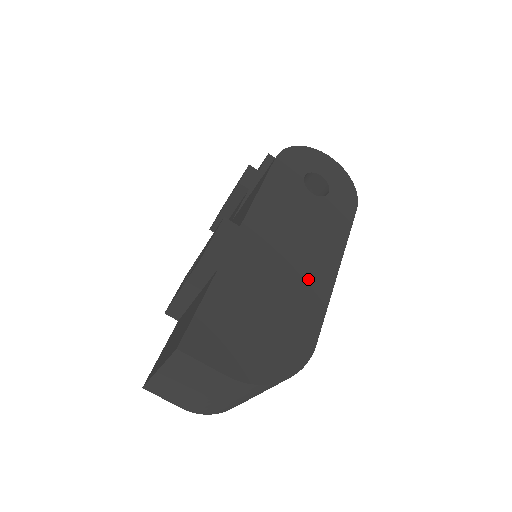
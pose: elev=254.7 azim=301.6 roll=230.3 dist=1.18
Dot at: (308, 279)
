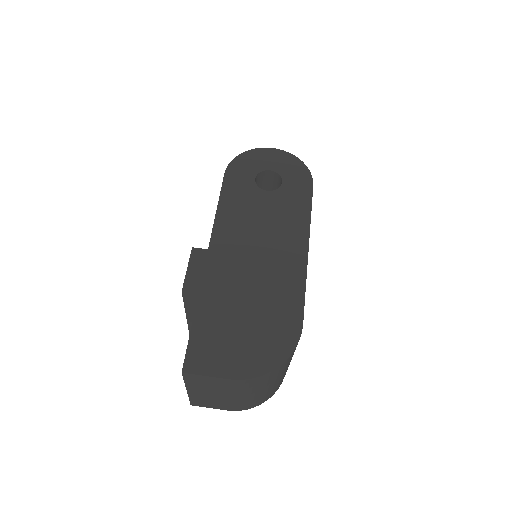
Dot at: (281, 270)
